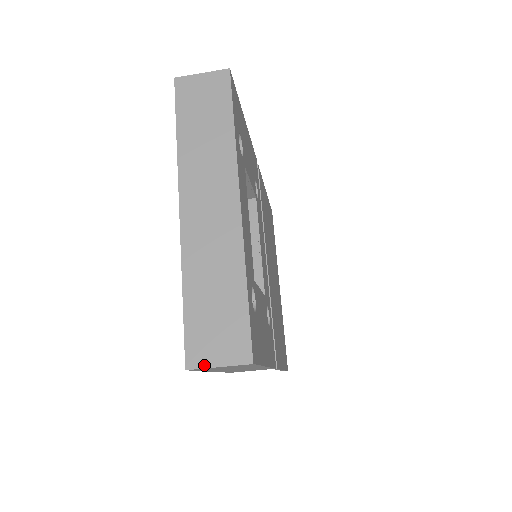
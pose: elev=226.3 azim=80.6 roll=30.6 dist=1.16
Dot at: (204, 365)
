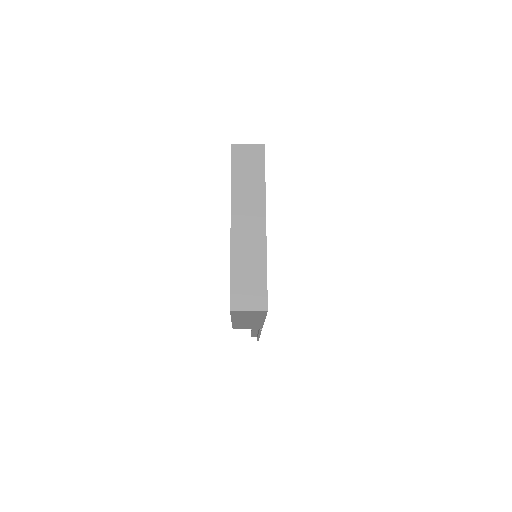
Dot at: (241, 309)
